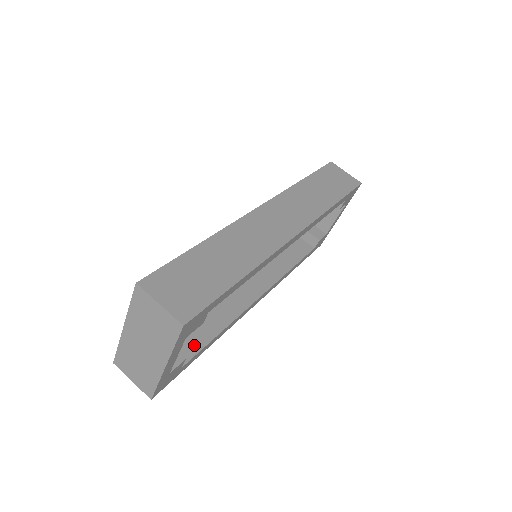
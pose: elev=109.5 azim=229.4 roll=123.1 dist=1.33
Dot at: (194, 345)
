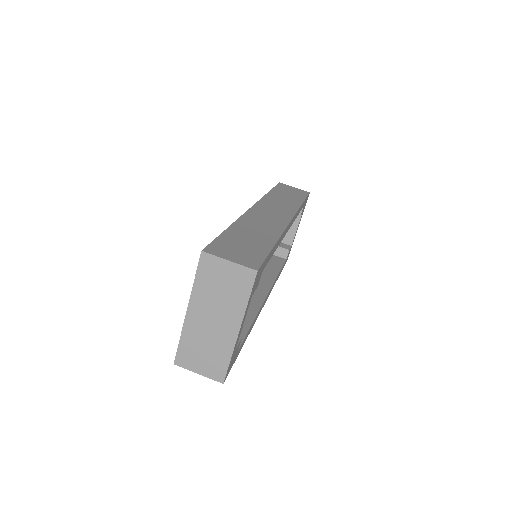
Dot at: occluded
